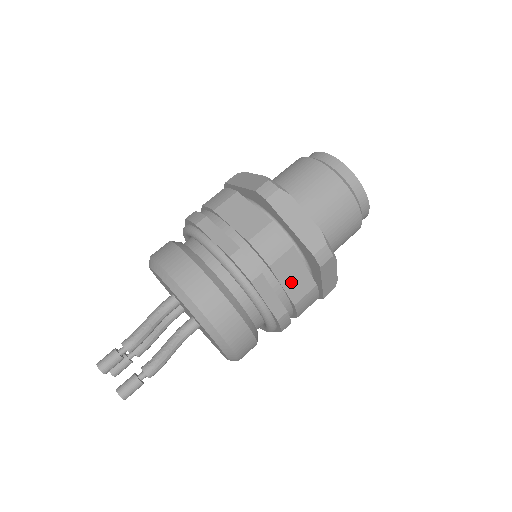
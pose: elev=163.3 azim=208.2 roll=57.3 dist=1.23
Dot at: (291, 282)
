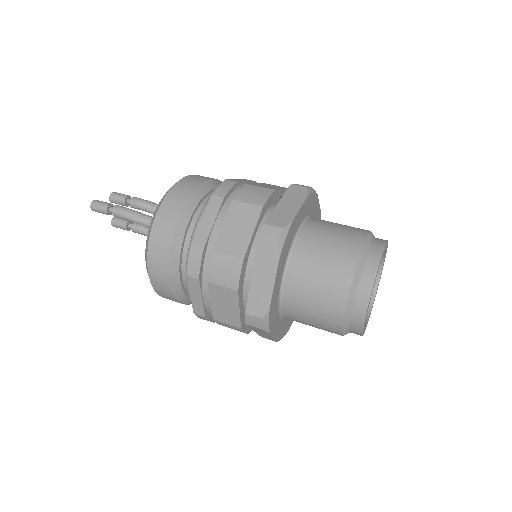
Dot at: (231, 230)
